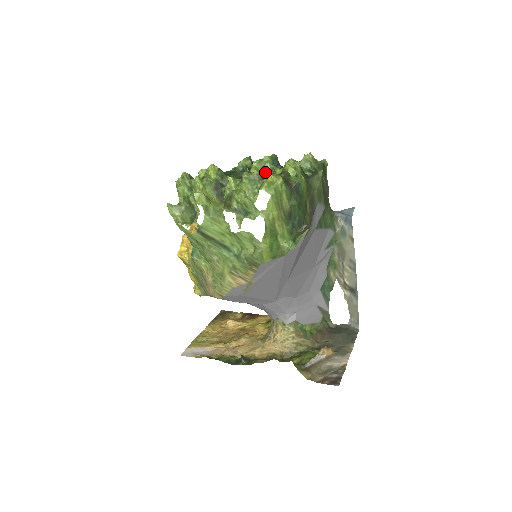
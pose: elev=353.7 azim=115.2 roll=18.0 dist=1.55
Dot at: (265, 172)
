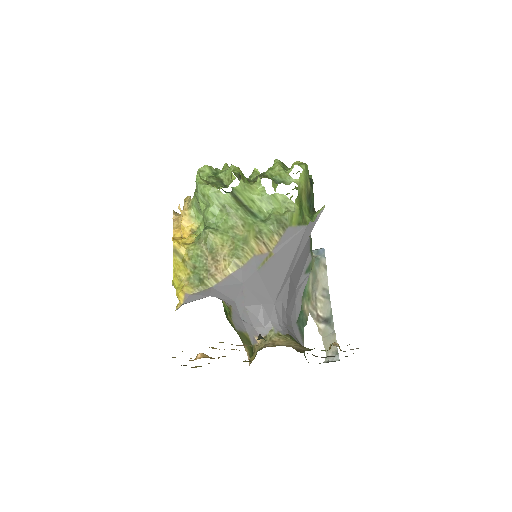
Dot at: occluded
